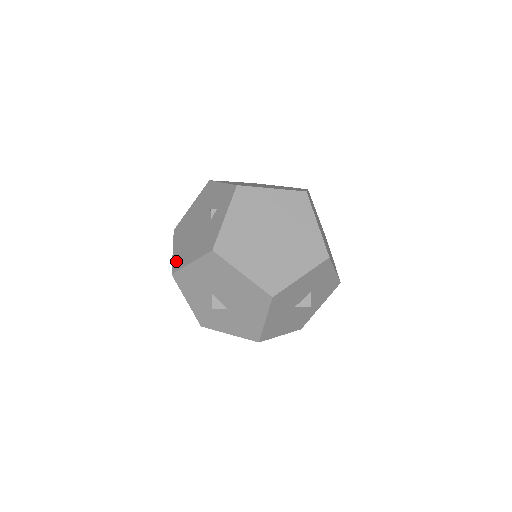
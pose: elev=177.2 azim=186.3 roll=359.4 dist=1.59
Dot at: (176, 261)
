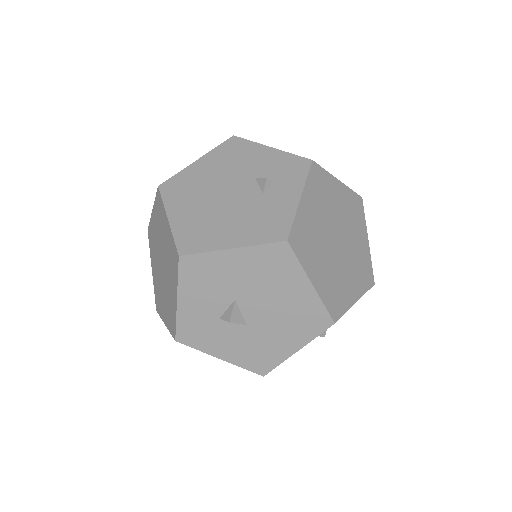
Dot at: (186, 237)
